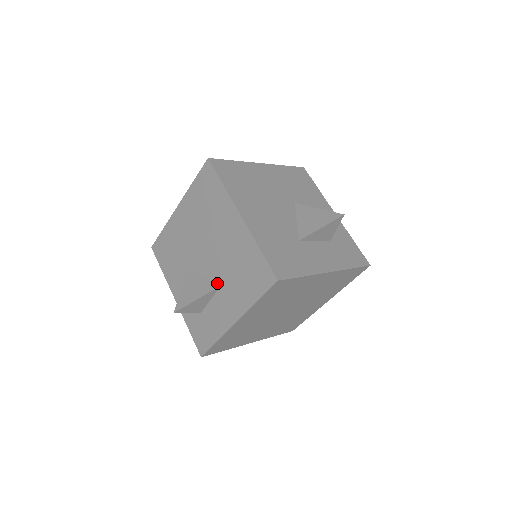
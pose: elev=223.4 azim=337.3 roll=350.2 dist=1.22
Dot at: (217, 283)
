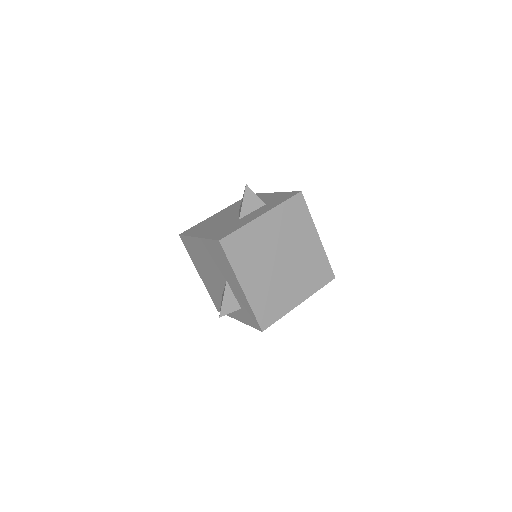
Dot at: (226, 282)
